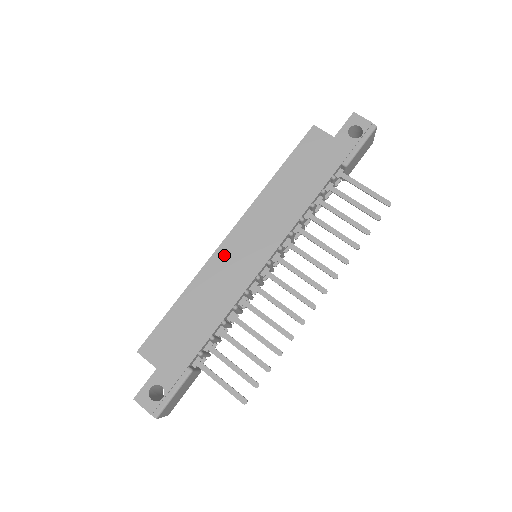
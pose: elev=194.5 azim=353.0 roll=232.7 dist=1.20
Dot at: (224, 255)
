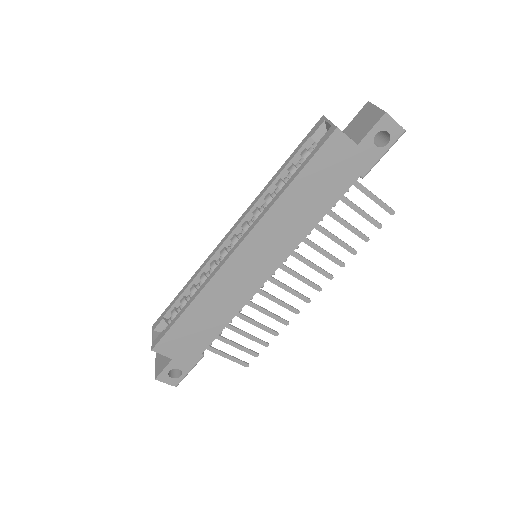
Dot at: (229, 271)
